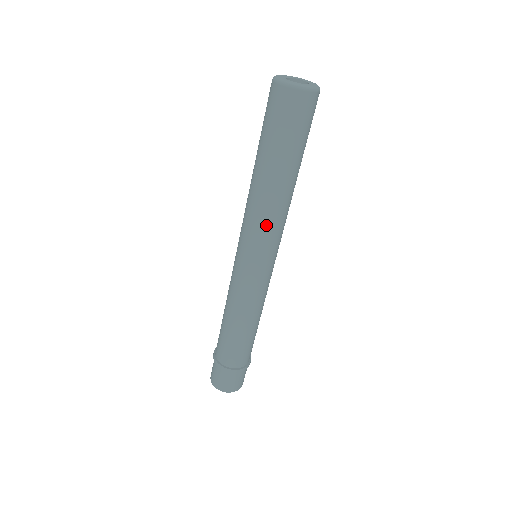
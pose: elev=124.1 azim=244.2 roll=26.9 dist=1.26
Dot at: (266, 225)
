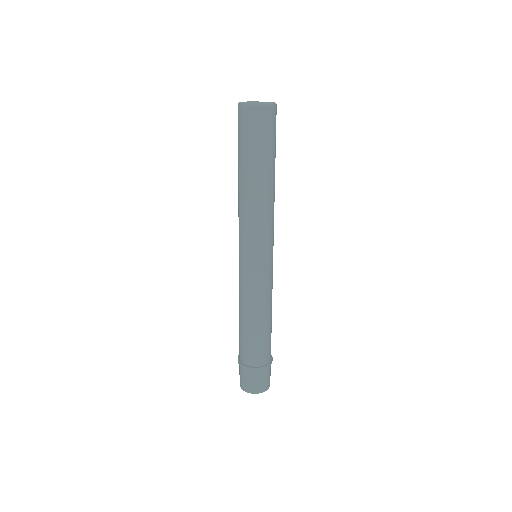
Dot at: (256, 223)
